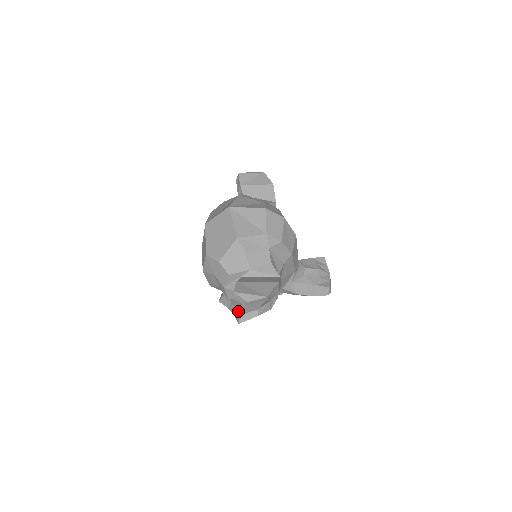
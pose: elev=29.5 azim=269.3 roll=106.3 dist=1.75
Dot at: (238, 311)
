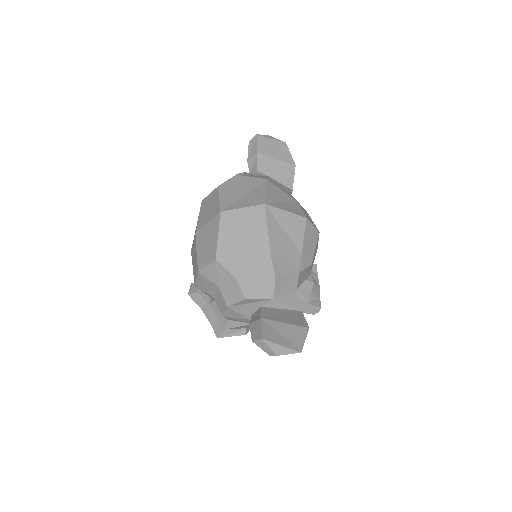
Dot at: (220, 323)
